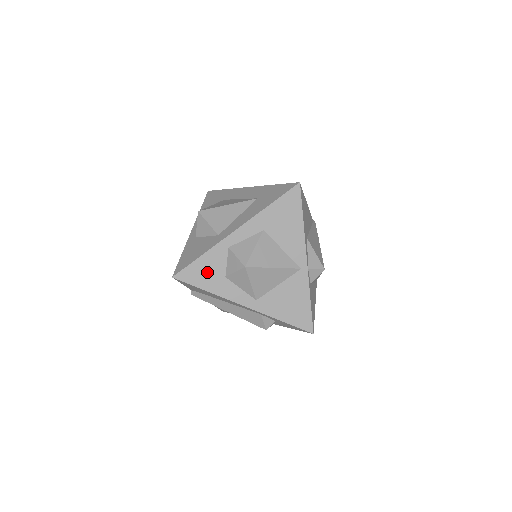
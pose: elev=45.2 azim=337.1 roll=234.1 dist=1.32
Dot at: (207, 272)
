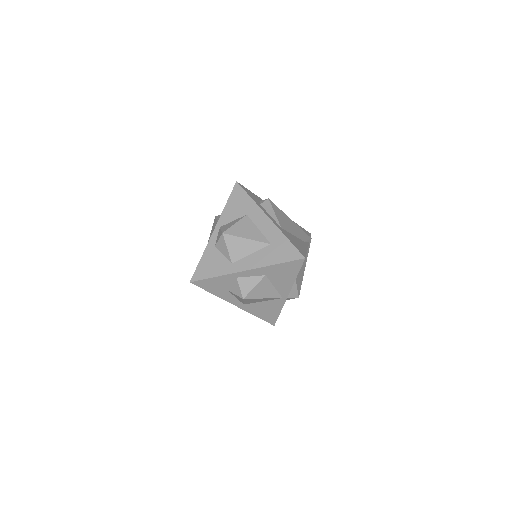
Dot at: (216, 285)
